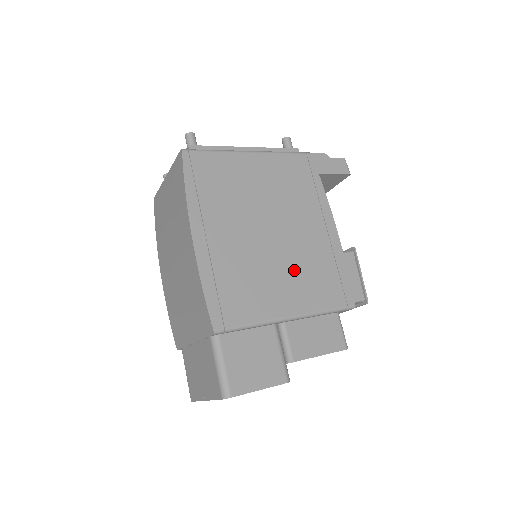
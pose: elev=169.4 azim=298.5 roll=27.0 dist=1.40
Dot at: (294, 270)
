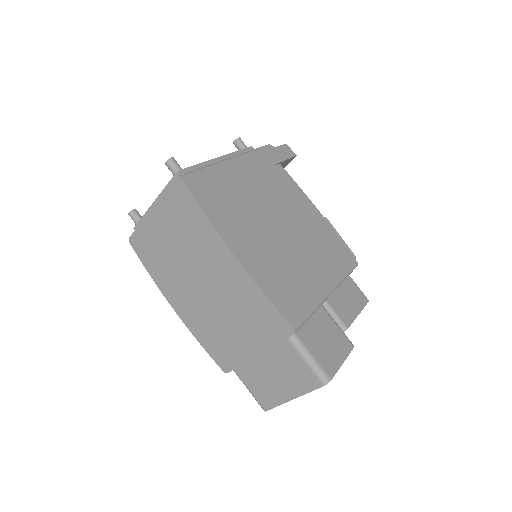
Dot at: (311, 252)
